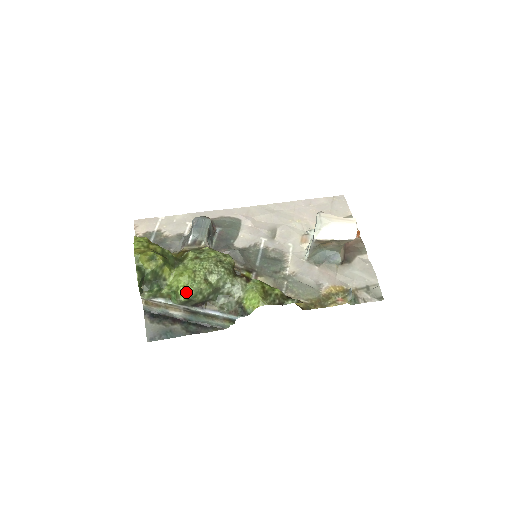
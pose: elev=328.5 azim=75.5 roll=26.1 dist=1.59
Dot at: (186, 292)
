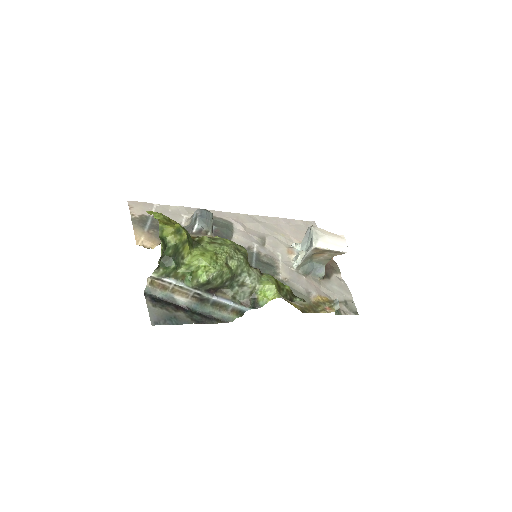
Dot at: (208, 273)
